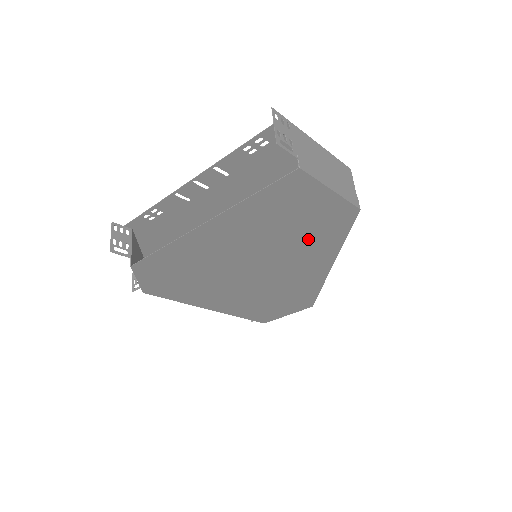
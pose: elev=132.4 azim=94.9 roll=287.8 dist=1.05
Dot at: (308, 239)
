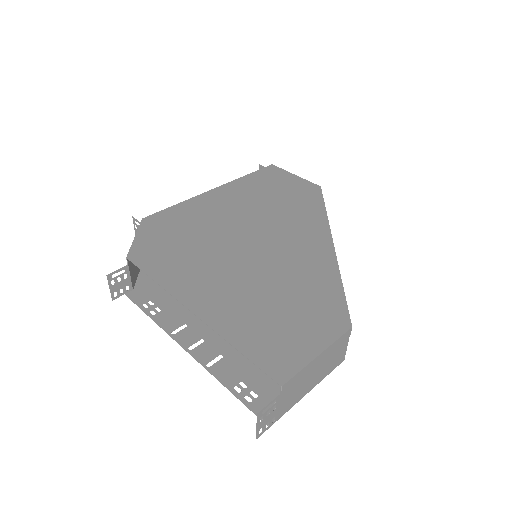
Dot at: (294, 206)
